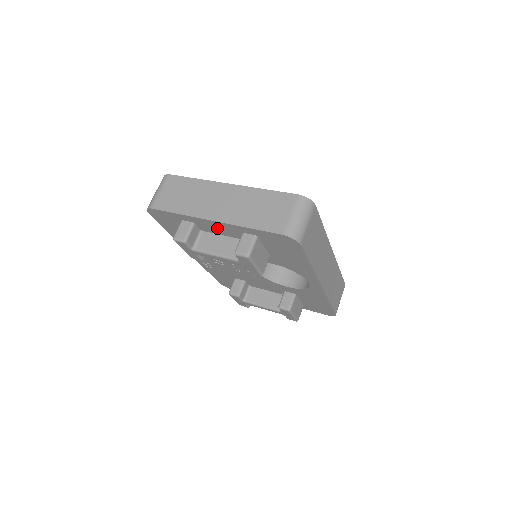
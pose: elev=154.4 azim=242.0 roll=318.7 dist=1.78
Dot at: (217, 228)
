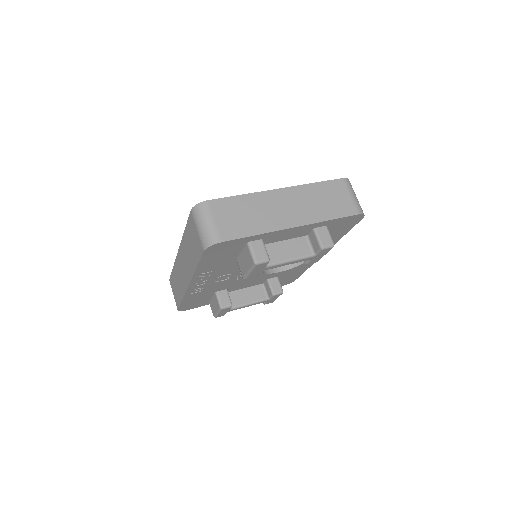
Dot at: (287, 234)
